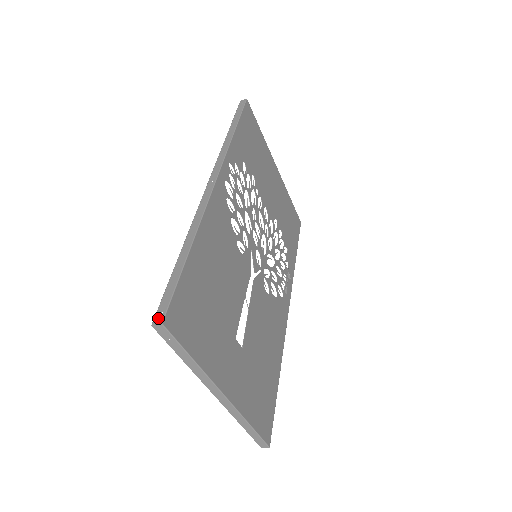
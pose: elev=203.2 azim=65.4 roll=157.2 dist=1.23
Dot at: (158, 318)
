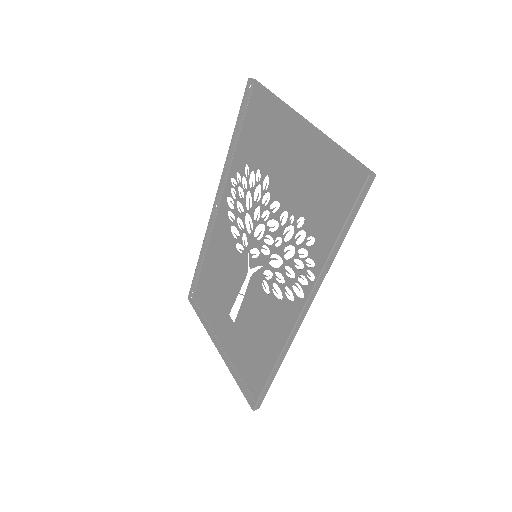
Dot at: (257, 408)
